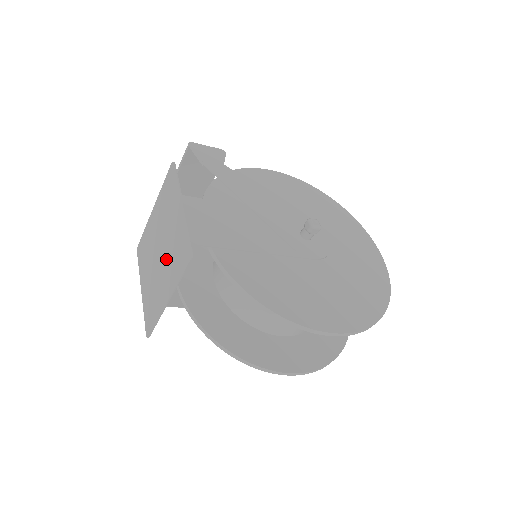
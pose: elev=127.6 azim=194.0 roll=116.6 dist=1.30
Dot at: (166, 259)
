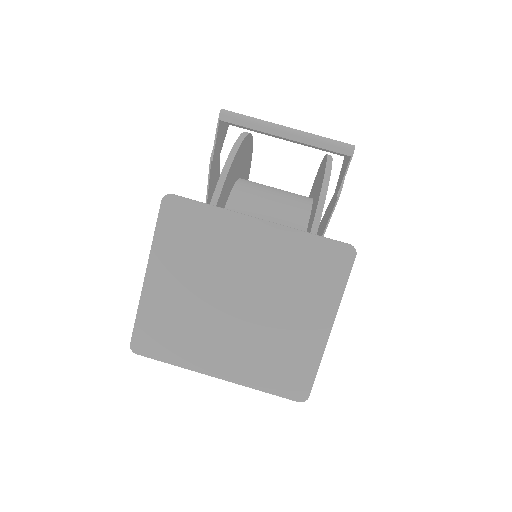
Dot at: (248, 335)
